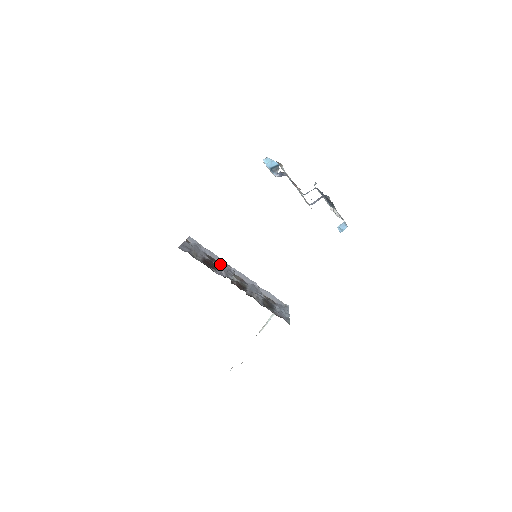
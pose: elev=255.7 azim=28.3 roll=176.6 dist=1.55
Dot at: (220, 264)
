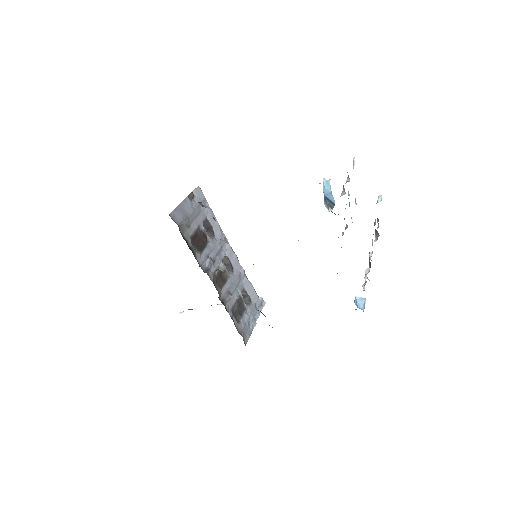
Dot at: (215, 236)
